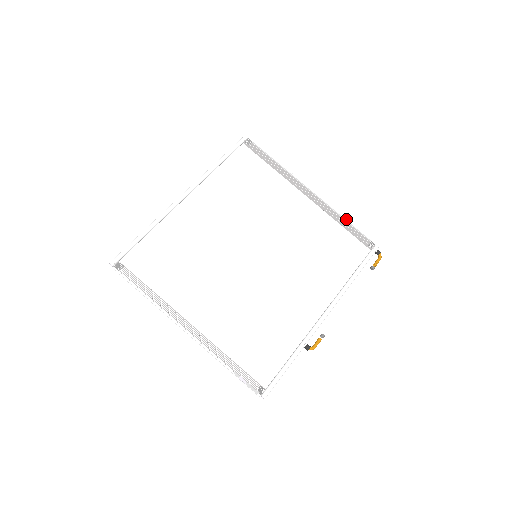
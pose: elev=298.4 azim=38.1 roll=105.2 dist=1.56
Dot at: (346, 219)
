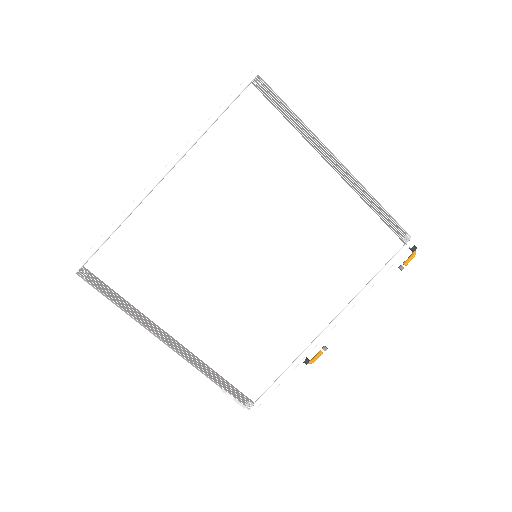
Dot at: (381, 204)
